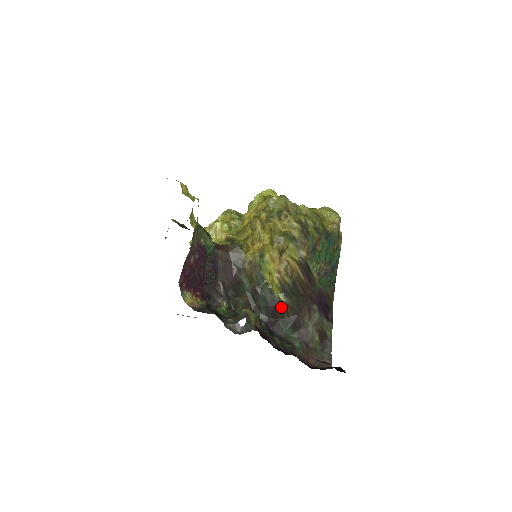
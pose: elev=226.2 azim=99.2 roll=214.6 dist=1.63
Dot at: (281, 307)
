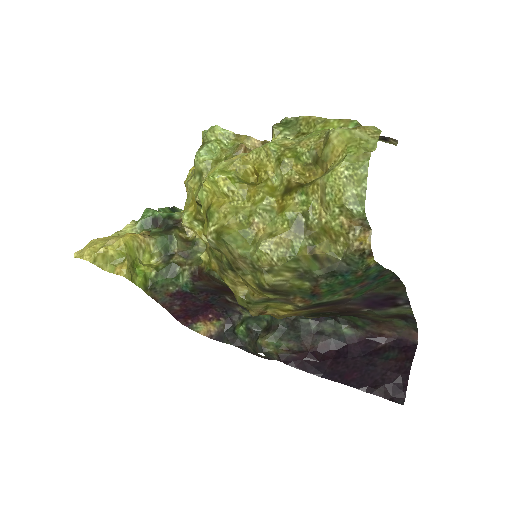
Dot at: occluded
